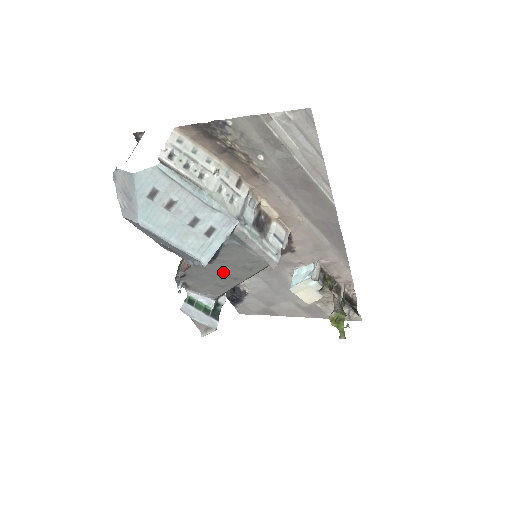
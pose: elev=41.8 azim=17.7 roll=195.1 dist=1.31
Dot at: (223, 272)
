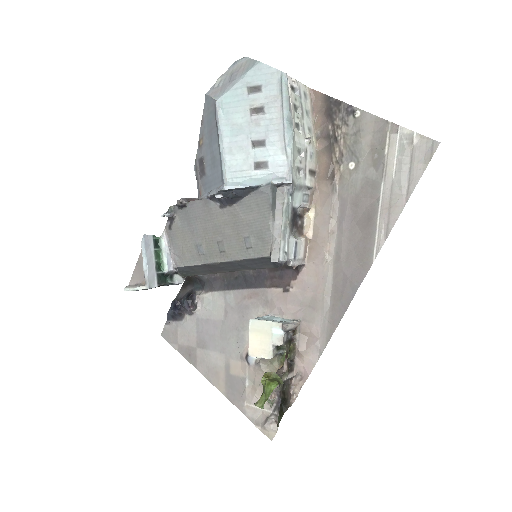
Dot at: (220, 232)
